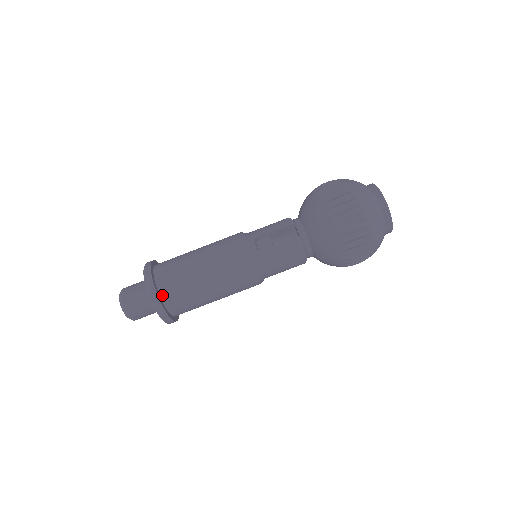
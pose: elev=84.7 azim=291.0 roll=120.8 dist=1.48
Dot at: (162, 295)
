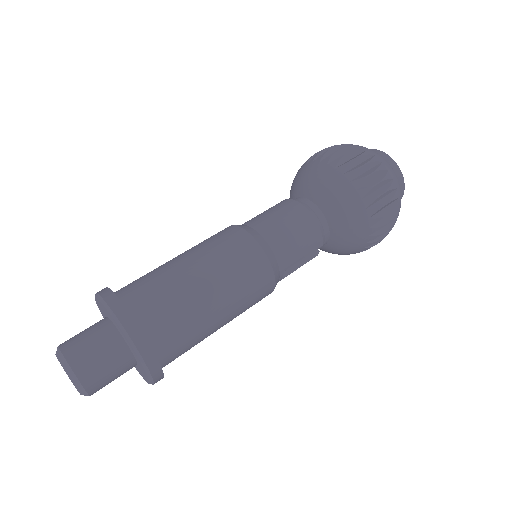
Dot at: (115, 293)
